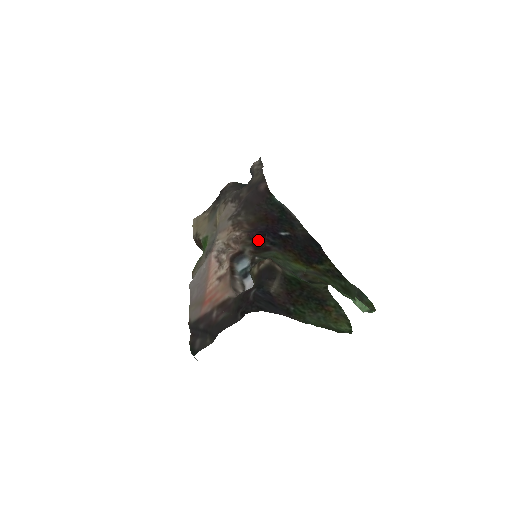
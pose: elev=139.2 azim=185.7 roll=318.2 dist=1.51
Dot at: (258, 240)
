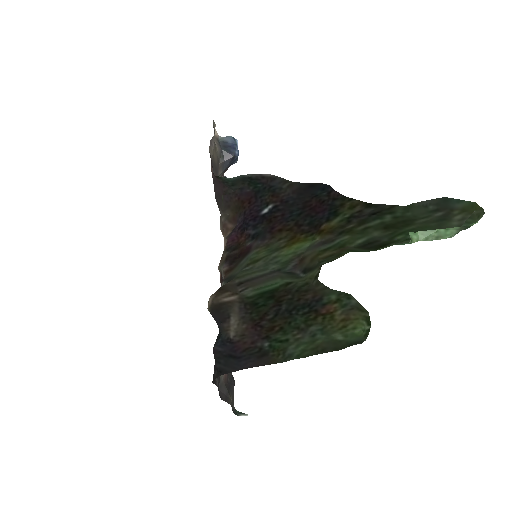
Dot at: (238, 242)
